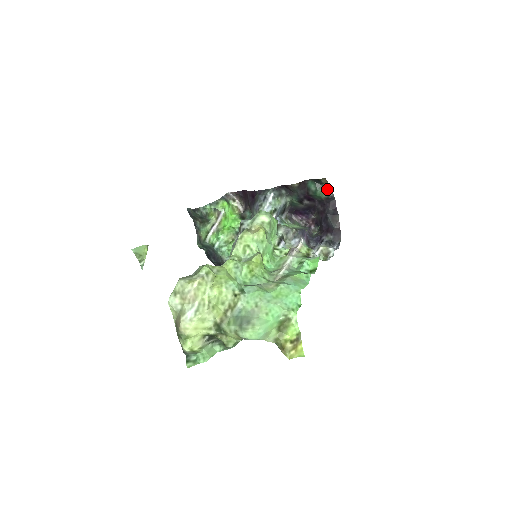
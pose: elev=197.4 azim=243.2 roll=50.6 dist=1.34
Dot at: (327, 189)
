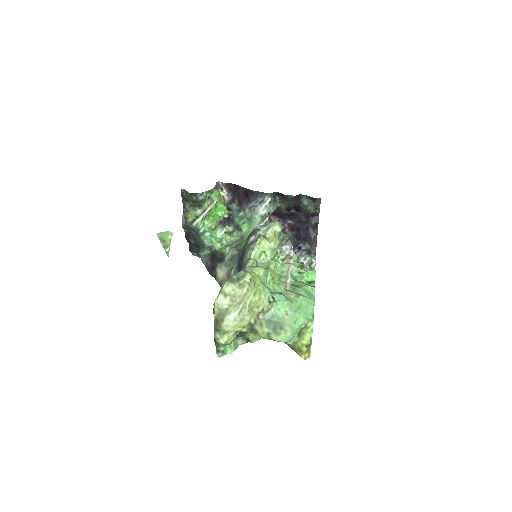
Dot at: (317, 206)
